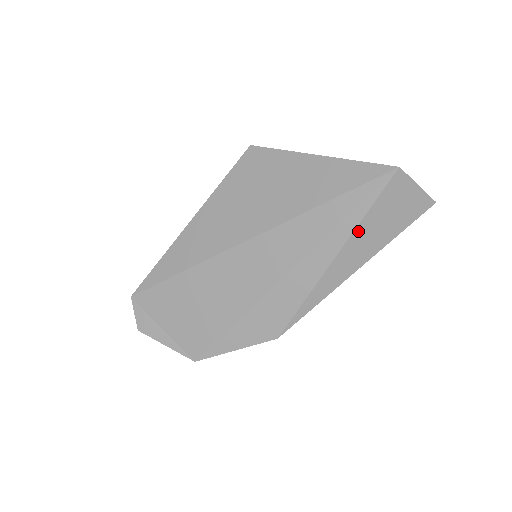
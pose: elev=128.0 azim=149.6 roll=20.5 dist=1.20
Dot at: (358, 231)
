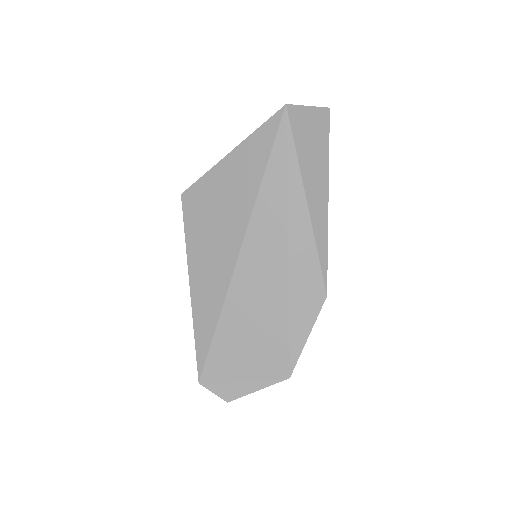
Dot at: (302, 168)
